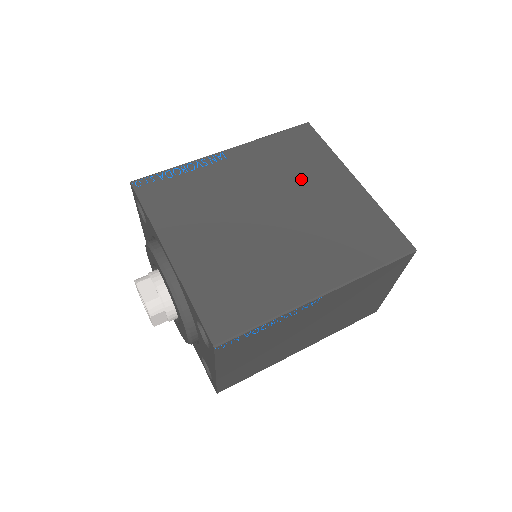
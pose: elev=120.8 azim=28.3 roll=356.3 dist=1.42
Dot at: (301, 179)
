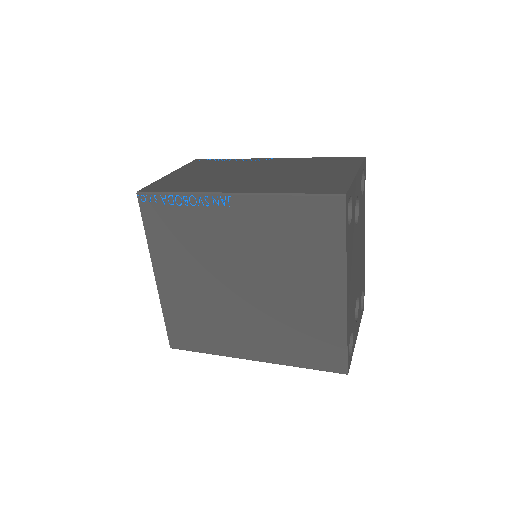
Dot at: (291, 266)
